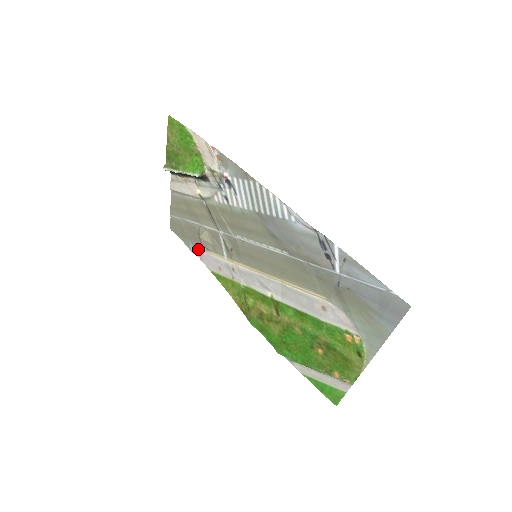
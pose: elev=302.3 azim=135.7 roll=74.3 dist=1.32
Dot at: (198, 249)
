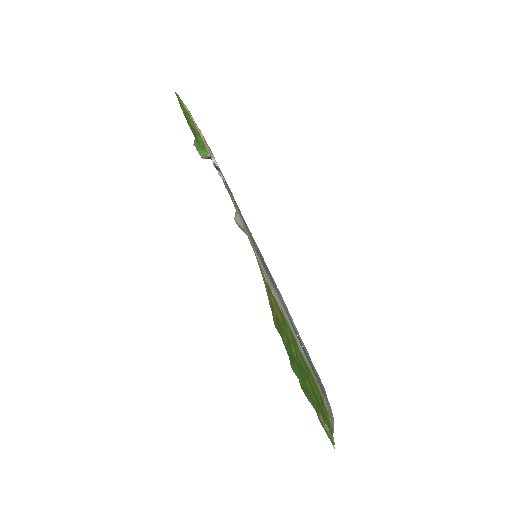
Dot at: occluded
